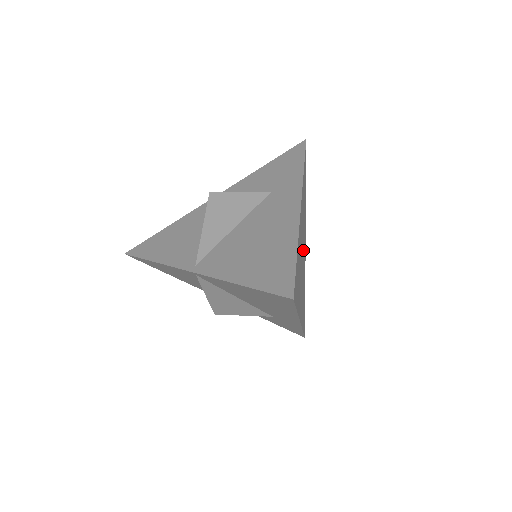
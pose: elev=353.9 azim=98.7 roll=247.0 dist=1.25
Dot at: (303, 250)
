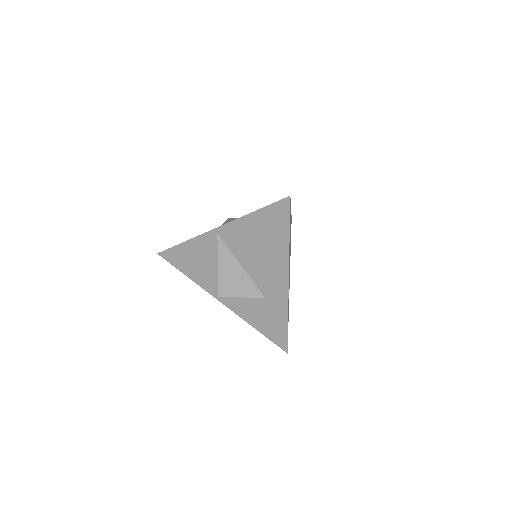
Dot at: occluded
